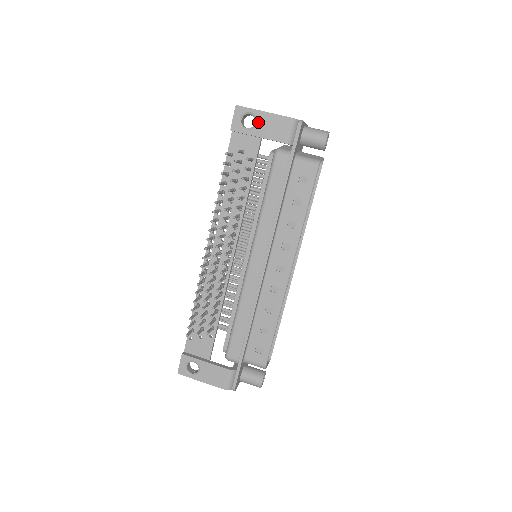
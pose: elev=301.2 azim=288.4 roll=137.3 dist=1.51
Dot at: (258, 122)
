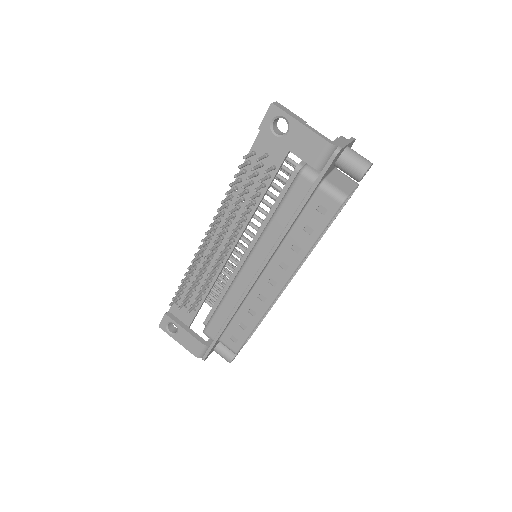
Dot at: (290, 132)
